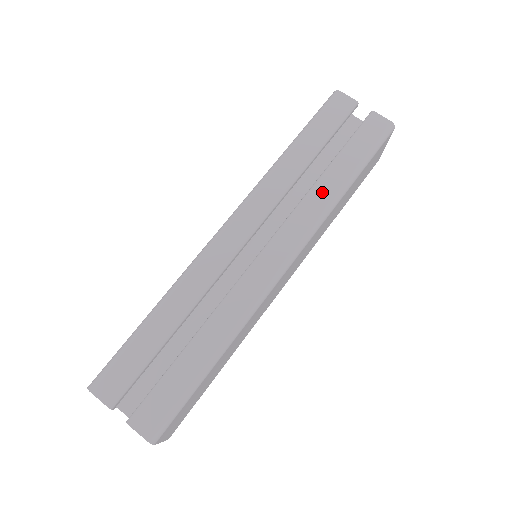
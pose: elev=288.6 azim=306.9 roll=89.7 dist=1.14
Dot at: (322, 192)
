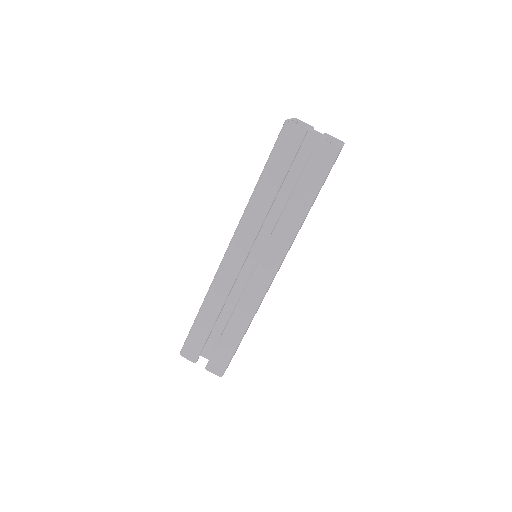
Dot at: (288, 221)
